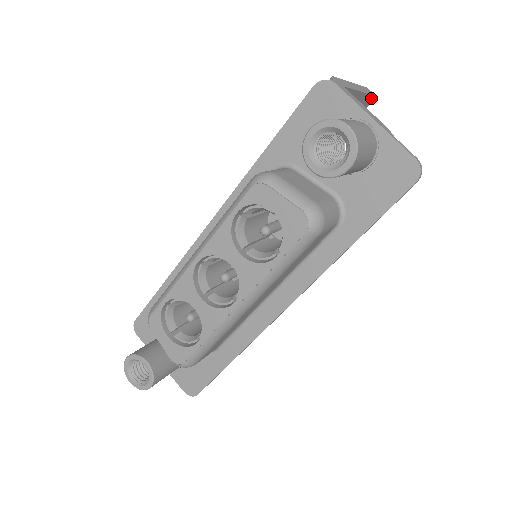
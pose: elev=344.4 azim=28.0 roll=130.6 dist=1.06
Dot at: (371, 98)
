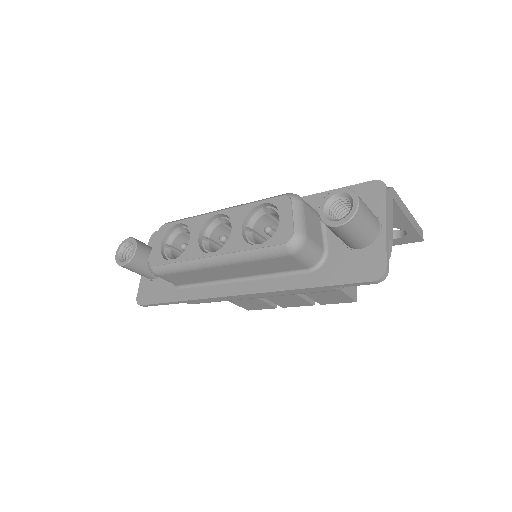
Dot at: (418, 238)
